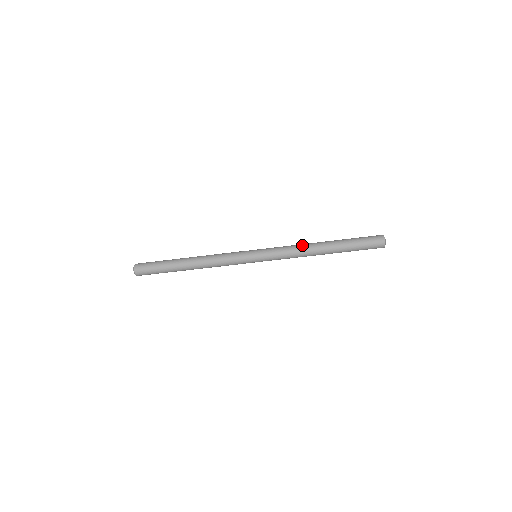
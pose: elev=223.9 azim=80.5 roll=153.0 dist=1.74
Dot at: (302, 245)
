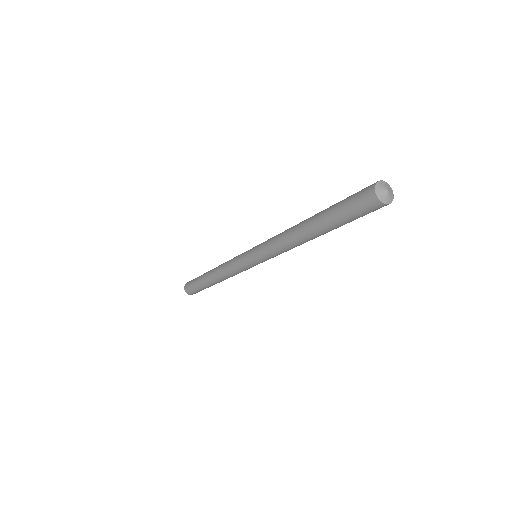
Dot at: (284, 233)
